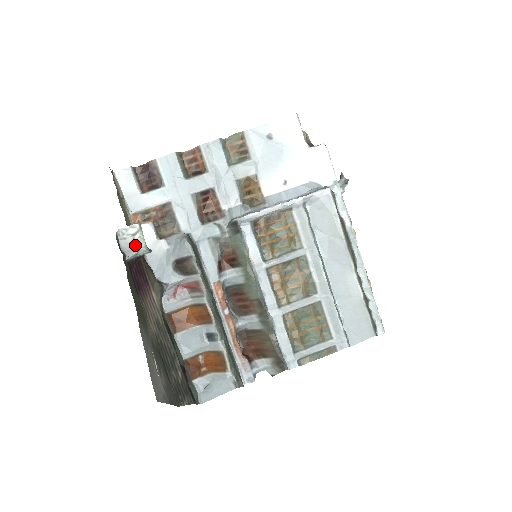
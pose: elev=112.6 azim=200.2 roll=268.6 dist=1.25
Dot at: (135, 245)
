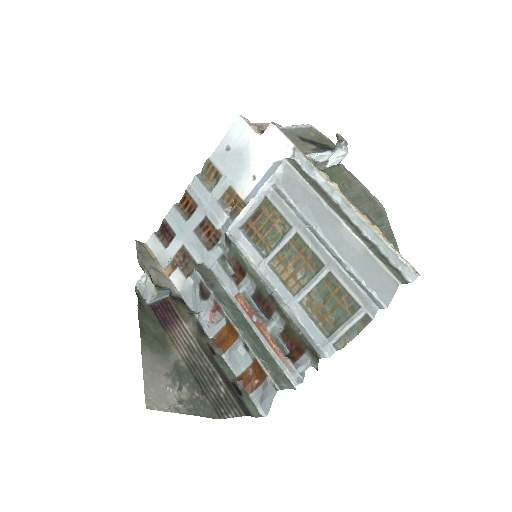
Dot at: (148, 289)
